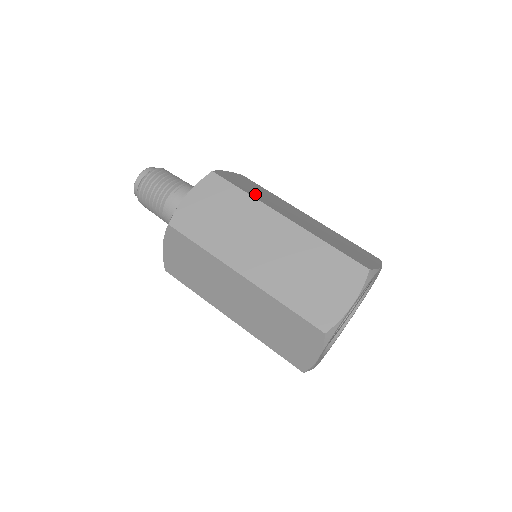
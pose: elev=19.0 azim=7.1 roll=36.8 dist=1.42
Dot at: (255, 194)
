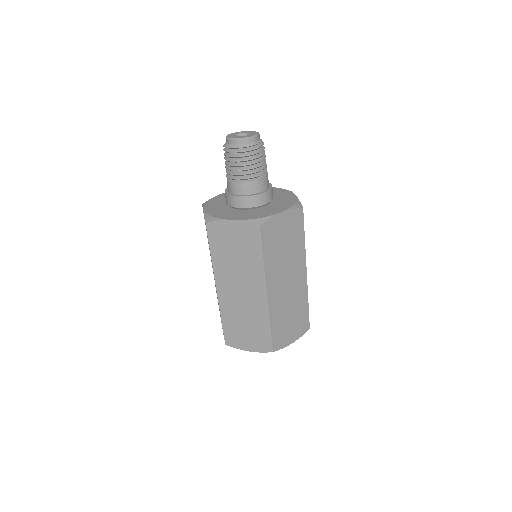
Dot at: occluded
